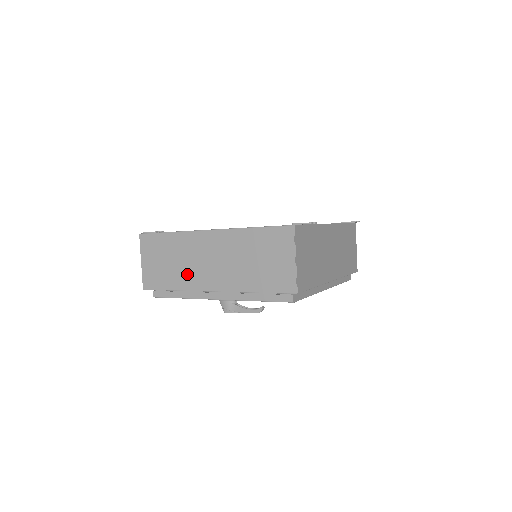
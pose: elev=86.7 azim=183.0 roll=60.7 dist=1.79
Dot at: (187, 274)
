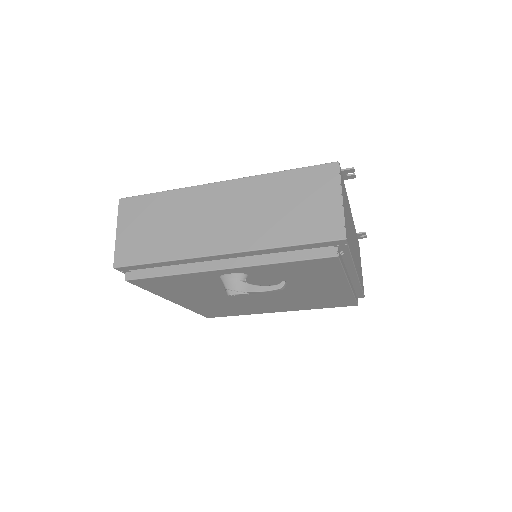
Dot at: (185, 238)
